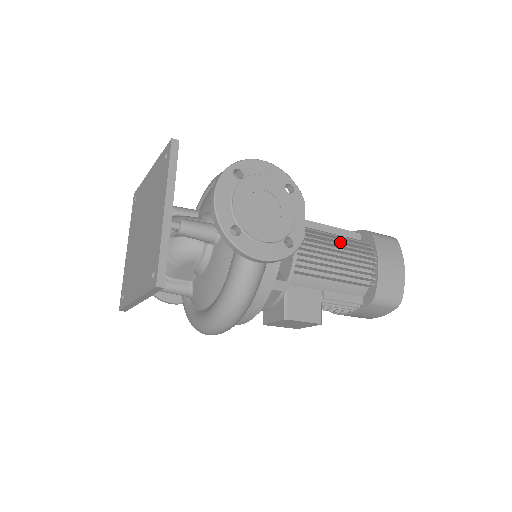
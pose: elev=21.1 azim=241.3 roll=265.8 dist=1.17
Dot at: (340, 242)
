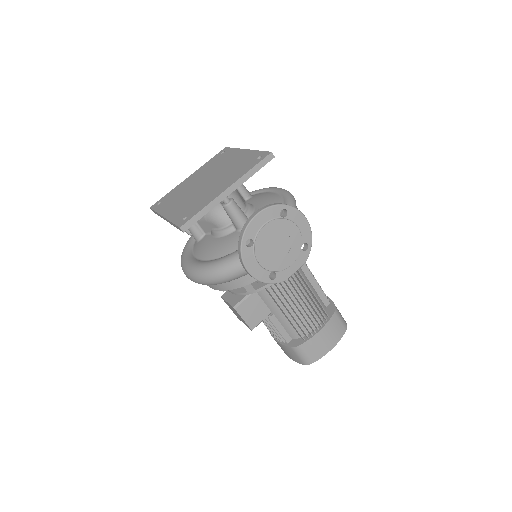
Dot at: (311, 297)
